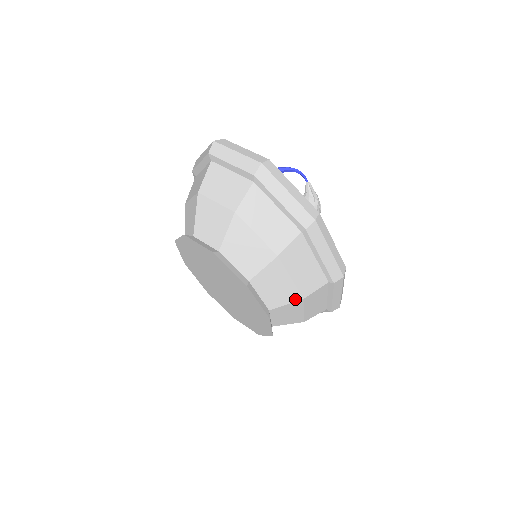
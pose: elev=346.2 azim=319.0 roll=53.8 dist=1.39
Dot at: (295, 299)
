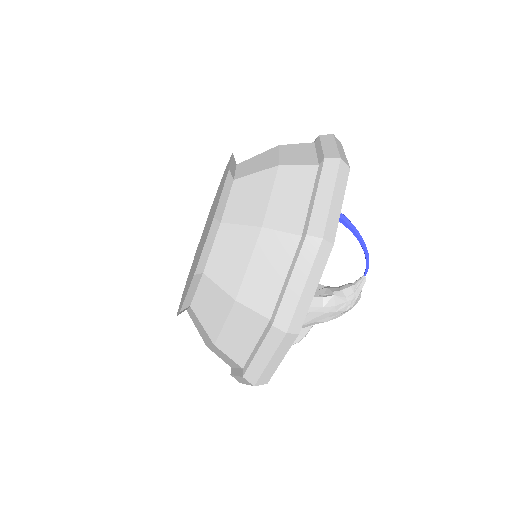
Dot at: (230, 291)
